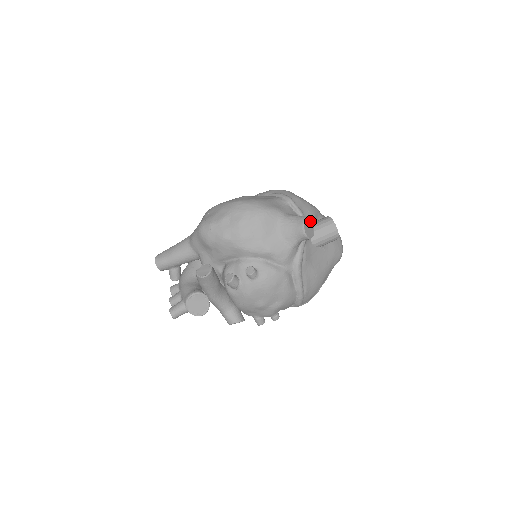
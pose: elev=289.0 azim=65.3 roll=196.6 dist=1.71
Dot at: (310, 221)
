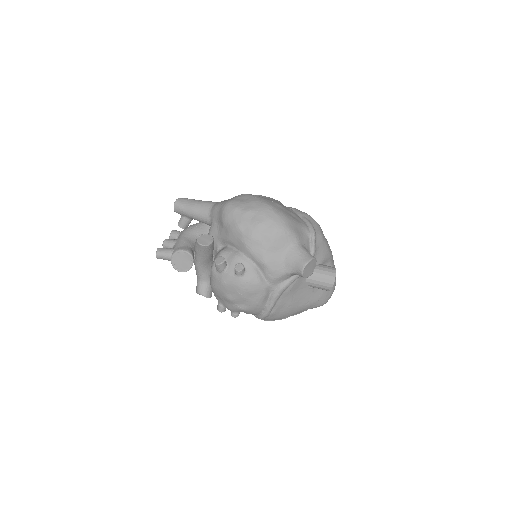
Dot at: (315, 263)
